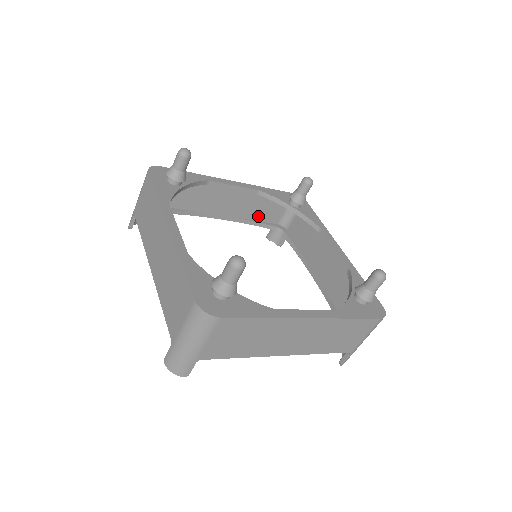
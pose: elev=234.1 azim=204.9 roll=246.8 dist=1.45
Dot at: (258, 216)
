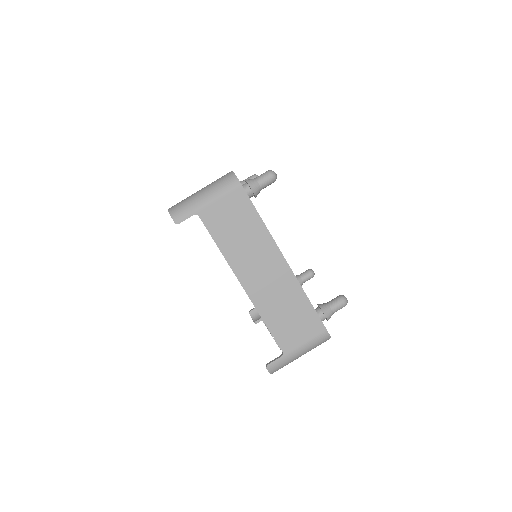
Dot at: occluded
